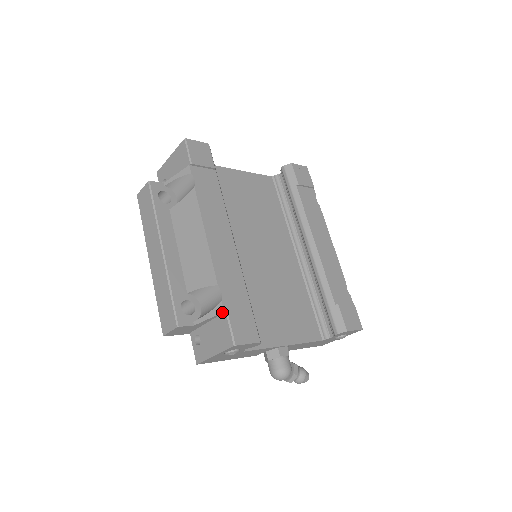
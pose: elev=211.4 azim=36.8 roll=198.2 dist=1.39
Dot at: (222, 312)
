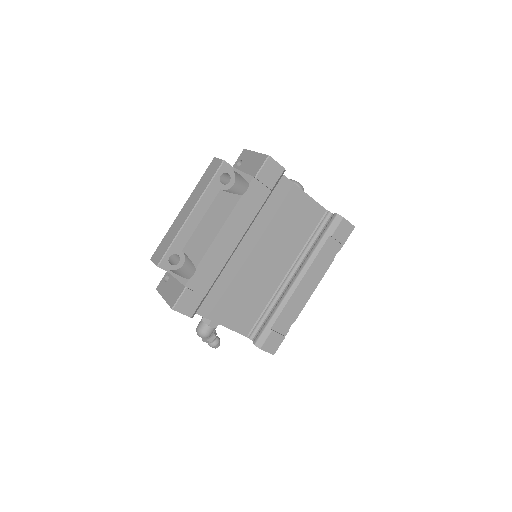
Dot at: (184, 285)
